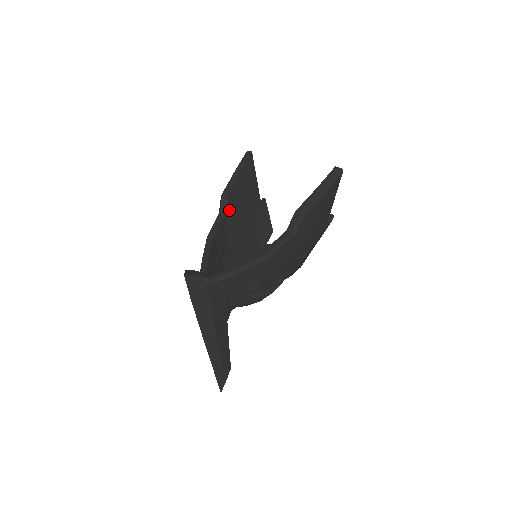
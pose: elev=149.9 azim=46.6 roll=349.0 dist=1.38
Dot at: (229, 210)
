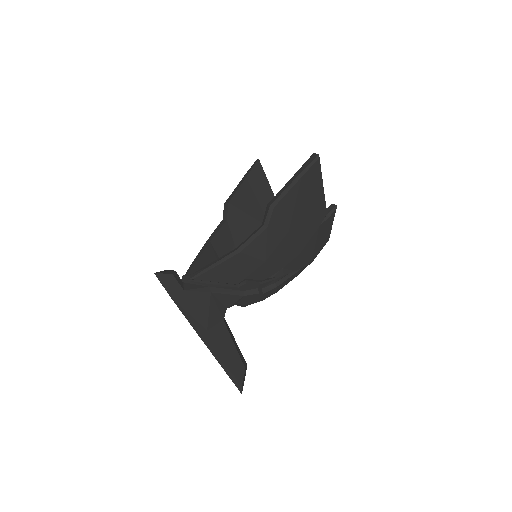
Dot at: (232, 216)
